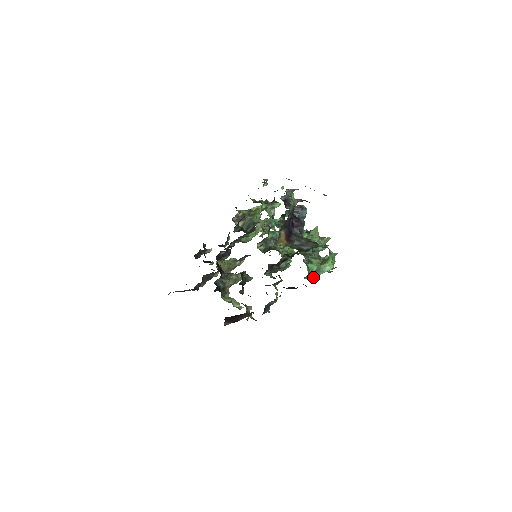
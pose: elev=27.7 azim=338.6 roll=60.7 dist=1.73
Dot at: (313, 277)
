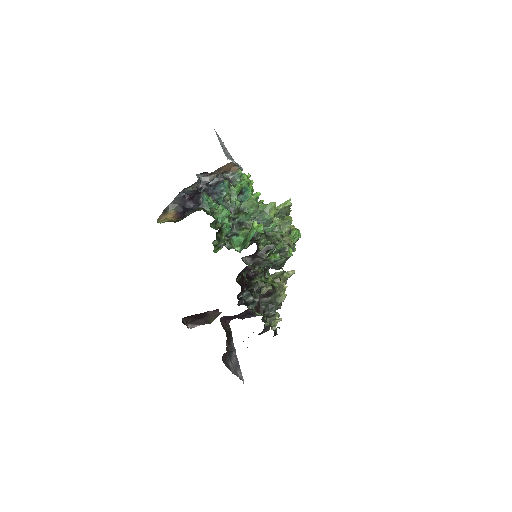
Dot at: (241, 250)
